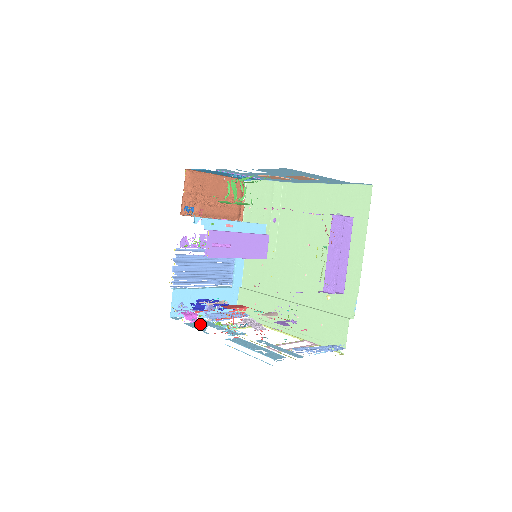
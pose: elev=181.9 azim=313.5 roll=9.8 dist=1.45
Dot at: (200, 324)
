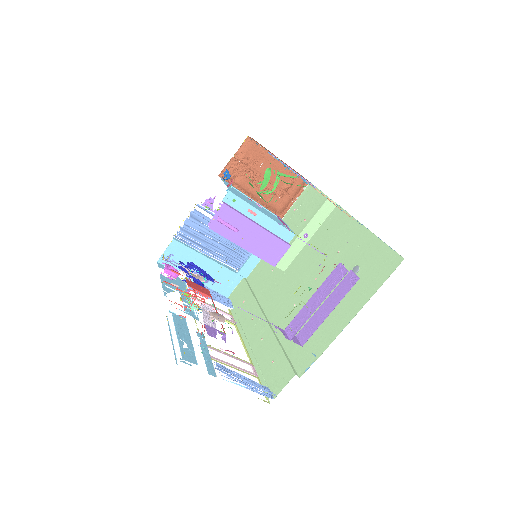
Dot at: occluded
